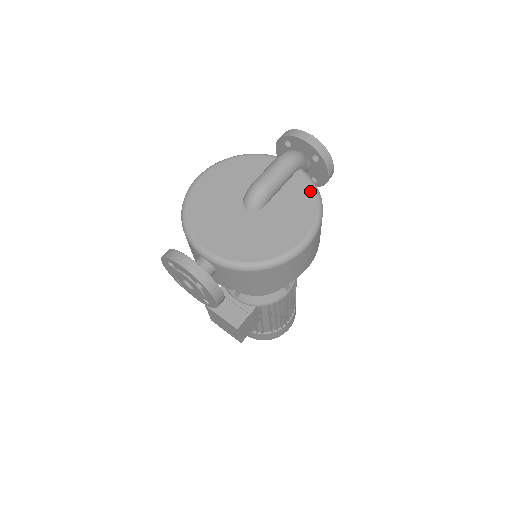
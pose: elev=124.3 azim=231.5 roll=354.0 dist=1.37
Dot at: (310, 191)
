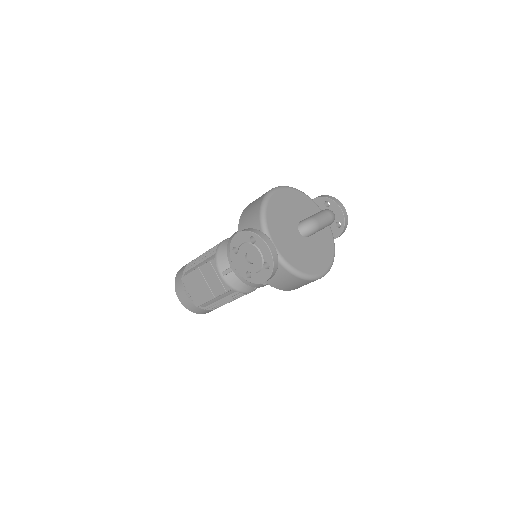
Dot at: (332, 244)
